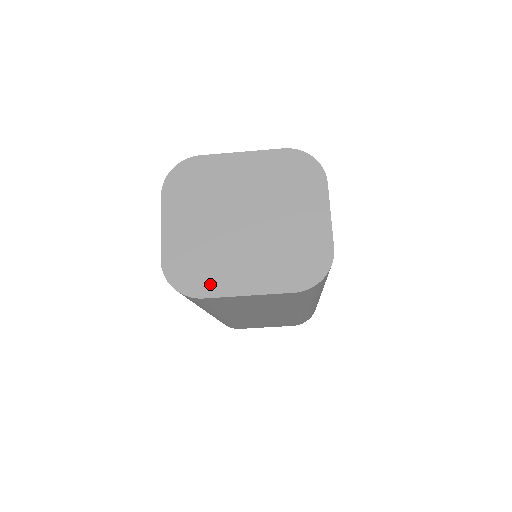
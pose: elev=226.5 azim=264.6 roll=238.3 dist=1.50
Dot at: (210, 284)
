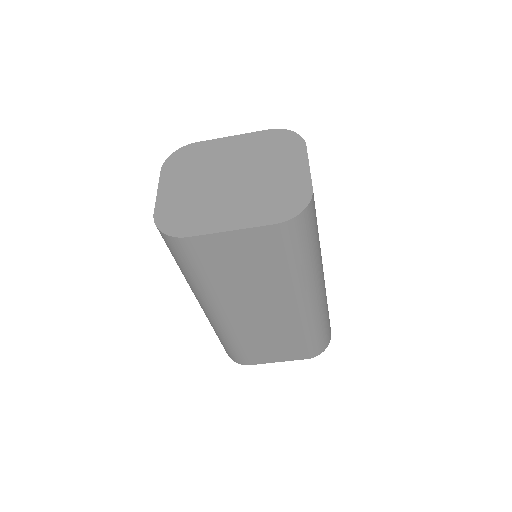
Dot at: (196, 226)
